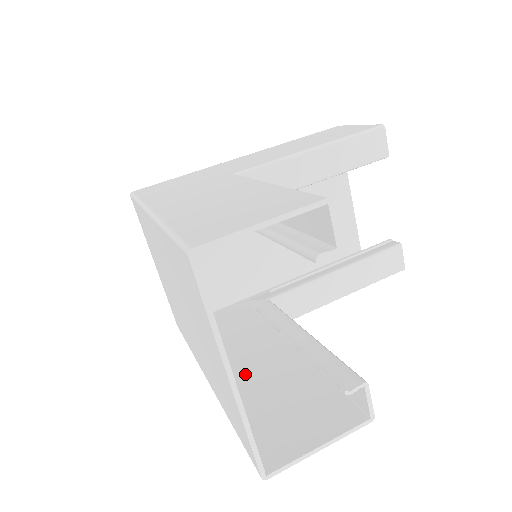
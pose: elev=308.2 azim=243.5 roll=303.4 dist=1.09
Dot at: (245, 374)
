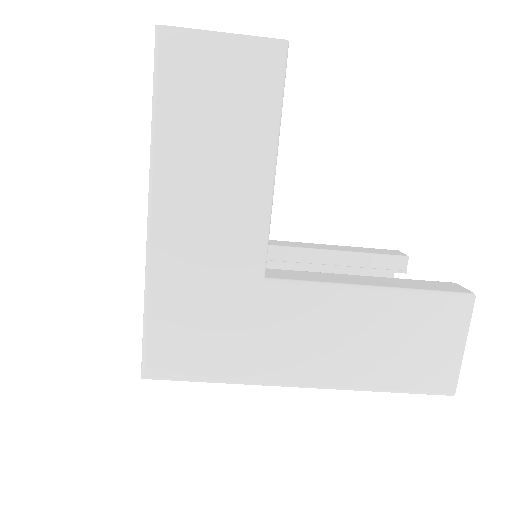
Dot at: occluded
